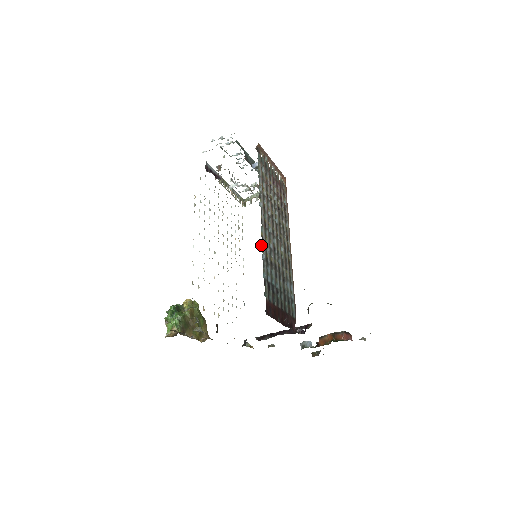
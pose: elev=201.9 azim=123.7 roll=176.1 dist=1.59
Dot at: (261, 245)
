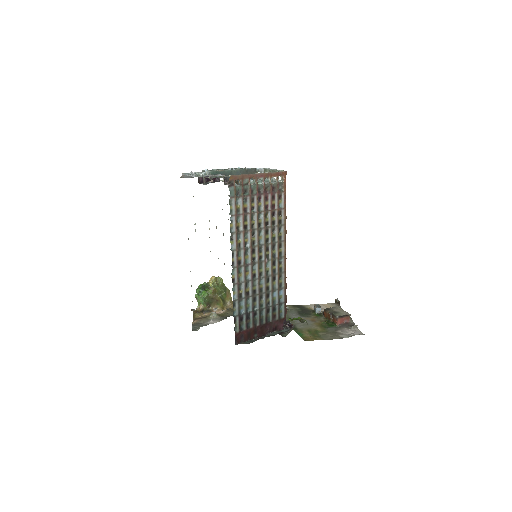
Dot at: (232, 288)
